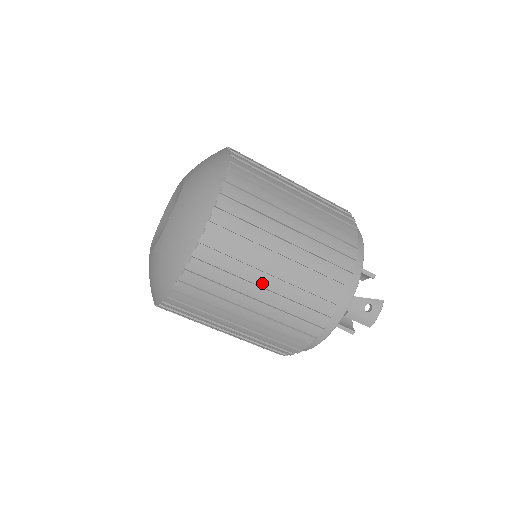
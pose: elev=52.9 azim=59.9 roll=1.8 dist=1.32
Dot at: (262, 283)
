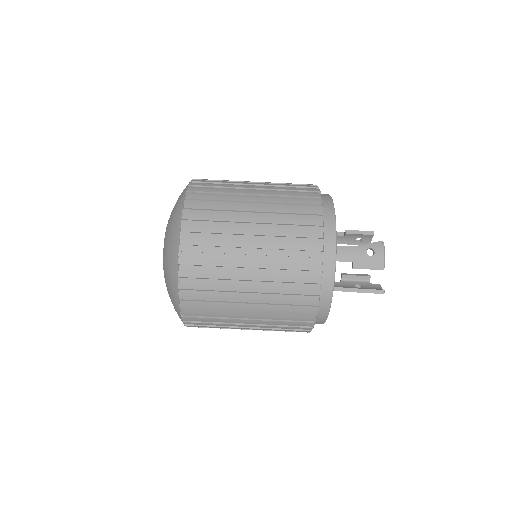
Dot at: (246, 251)
